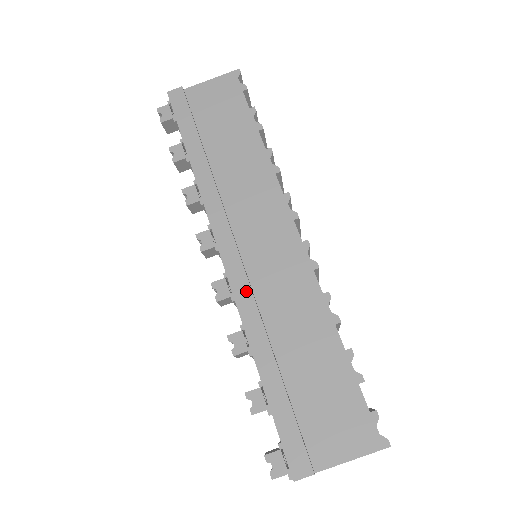
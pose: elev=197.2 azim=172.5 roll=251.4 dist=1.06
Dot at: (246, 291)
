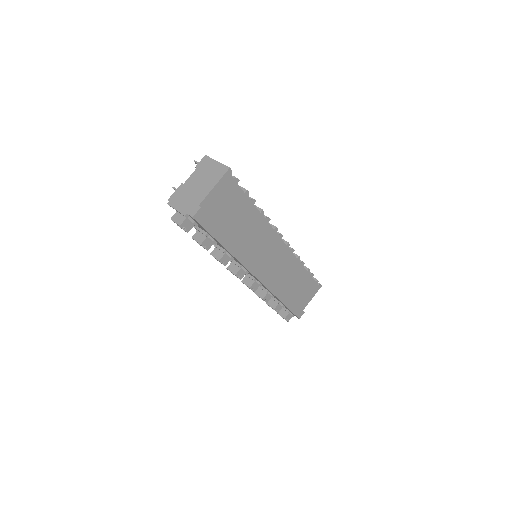
Dot at: (272, 283)
